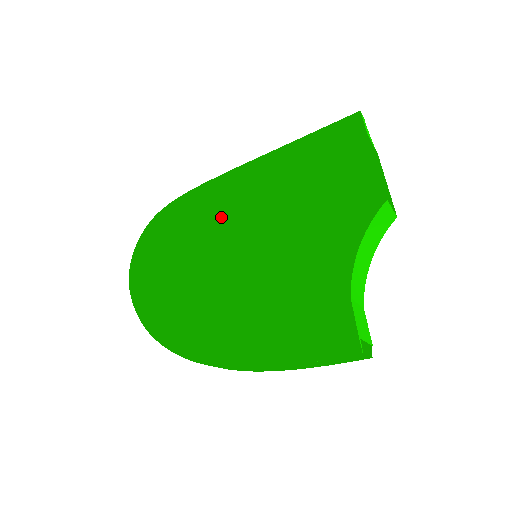
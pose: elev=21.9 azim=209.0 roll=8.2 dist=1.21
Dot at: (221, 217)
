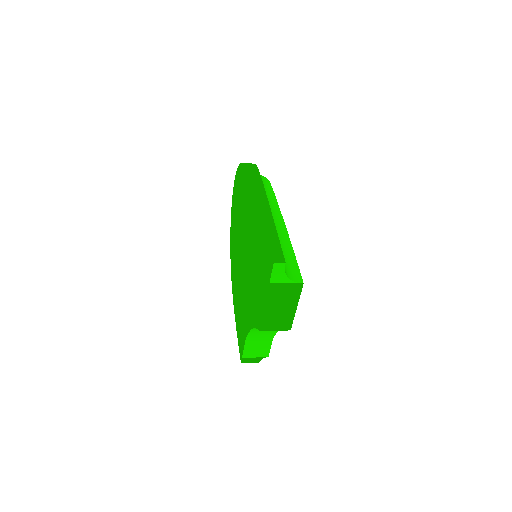
Dot at: (246, 217)
